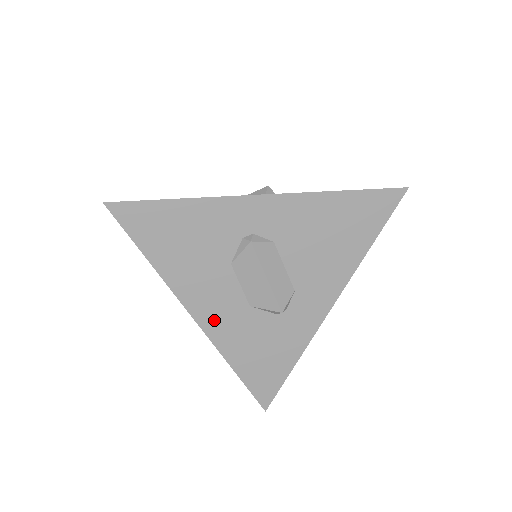
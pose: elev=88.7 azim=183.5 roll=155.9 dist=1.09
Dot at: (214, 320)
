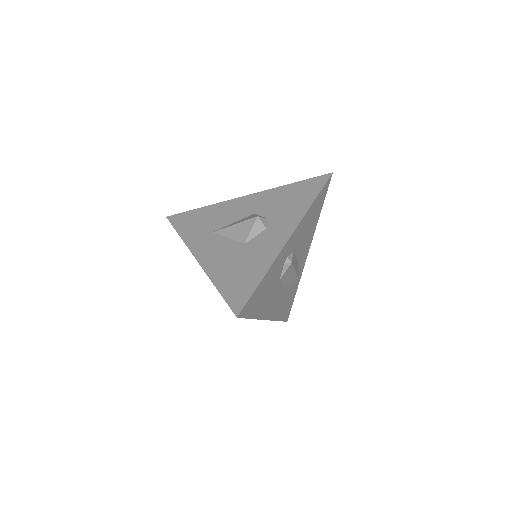
Dot at: (274, 311)
